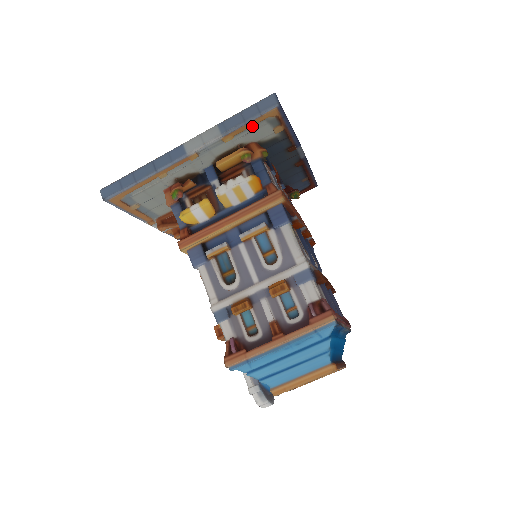
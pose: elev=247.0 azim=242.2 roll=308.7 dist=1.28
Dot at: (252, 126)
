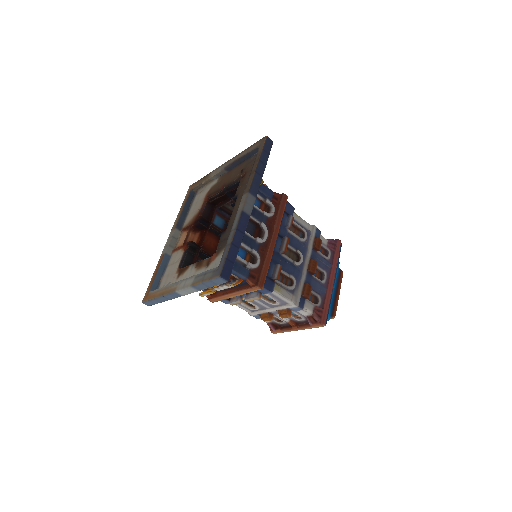
Dot at: occluded
